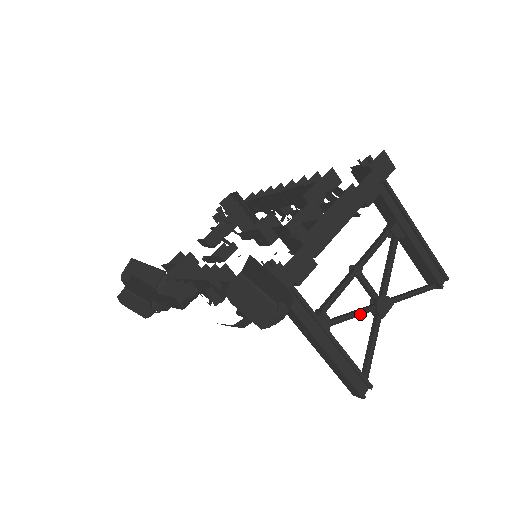
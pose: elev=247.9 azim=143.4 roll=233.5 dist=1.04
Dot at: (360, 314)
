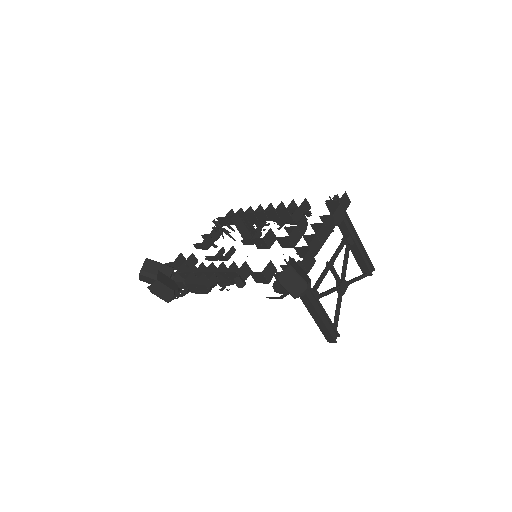
Dot at: (333, 291)
